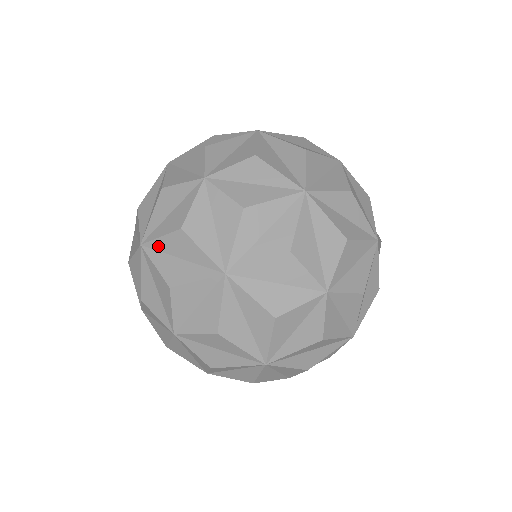
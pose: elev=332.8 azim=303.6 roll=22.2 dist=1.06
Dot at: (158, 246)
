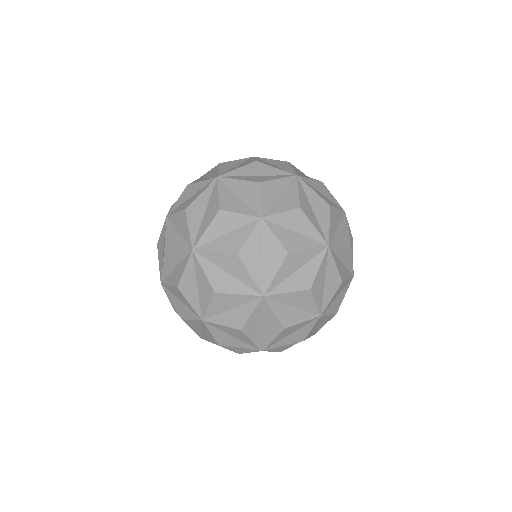
Dot at: (235, 174)
